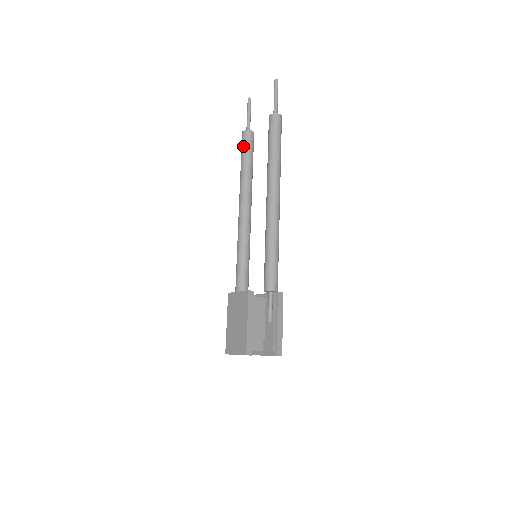
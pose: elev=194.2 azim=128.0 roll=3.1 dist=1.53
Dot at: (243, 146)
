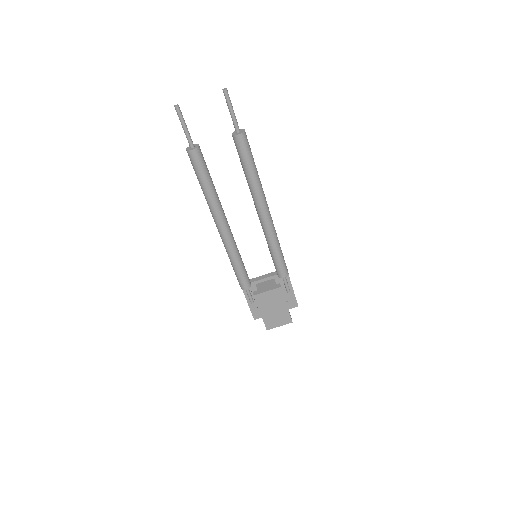
Dot at: (200, 167)
